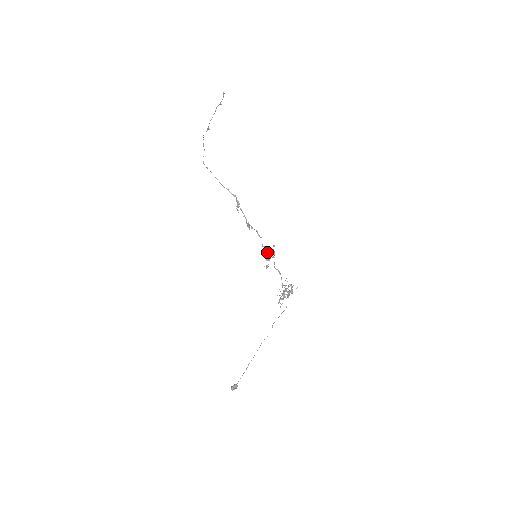
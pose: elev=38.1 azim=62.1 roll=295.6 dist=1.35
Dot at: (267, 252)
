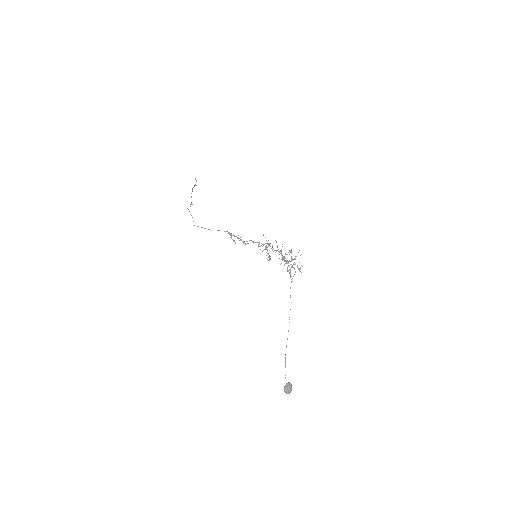
Dot at: (259, 242)
